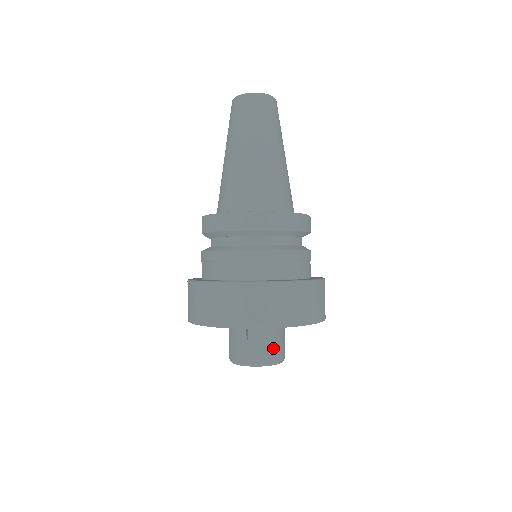
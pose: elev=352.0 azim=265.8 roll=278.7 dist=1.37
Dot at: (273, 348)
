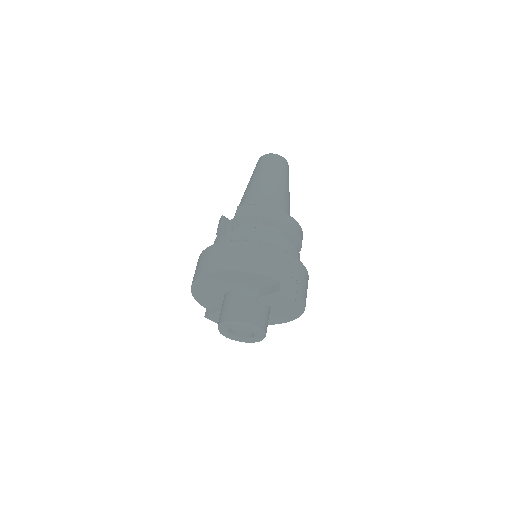
Dot at: (267, 320)
